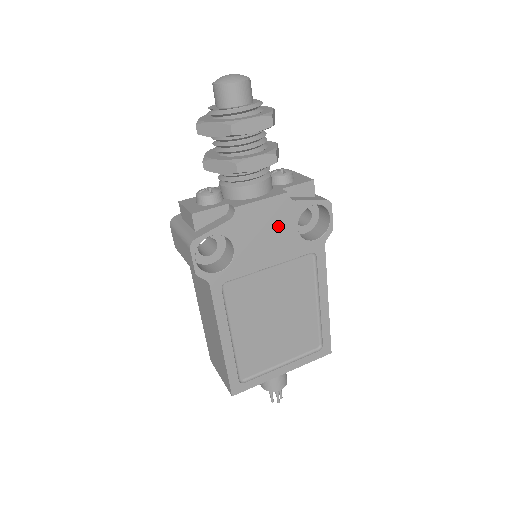
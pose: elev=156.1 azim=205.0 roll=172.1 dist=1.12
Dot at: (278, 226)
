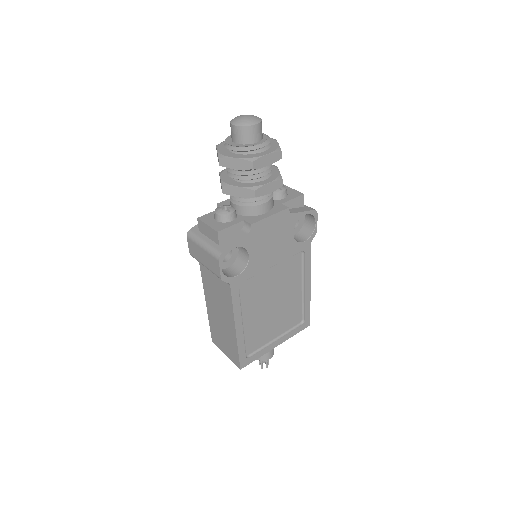
Dot at: (280, 234)
